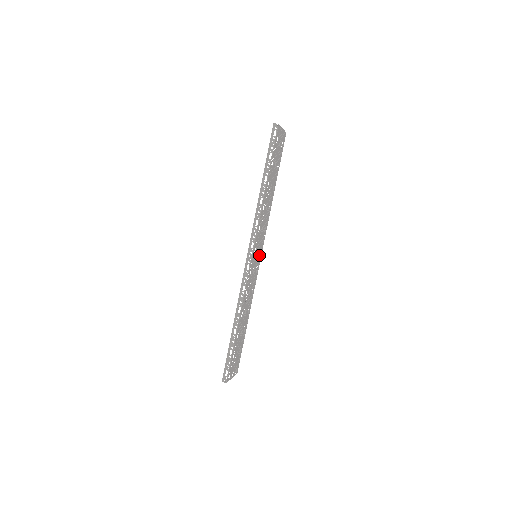
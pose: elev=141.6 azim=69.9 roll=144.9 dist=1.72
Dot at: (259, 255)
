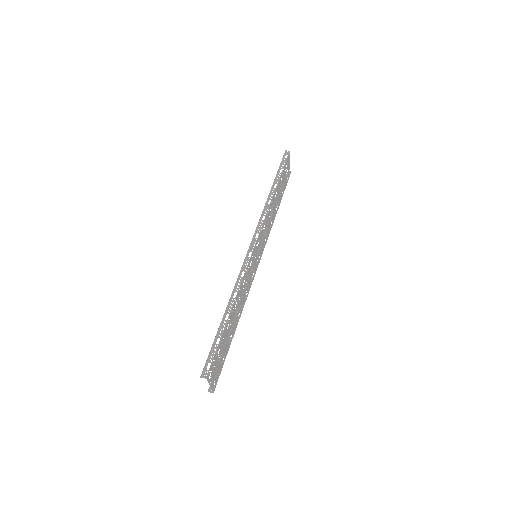
Dot at: (257, 261)
